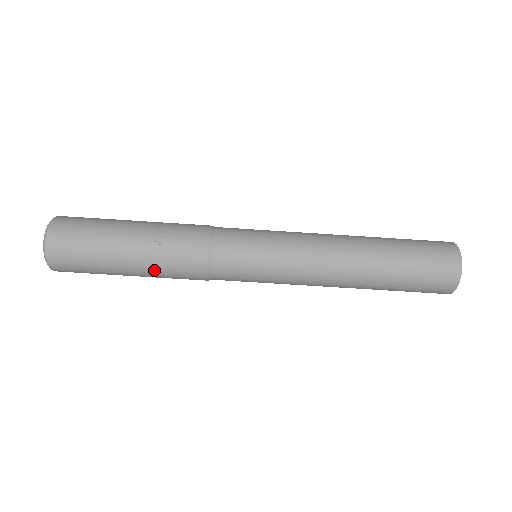
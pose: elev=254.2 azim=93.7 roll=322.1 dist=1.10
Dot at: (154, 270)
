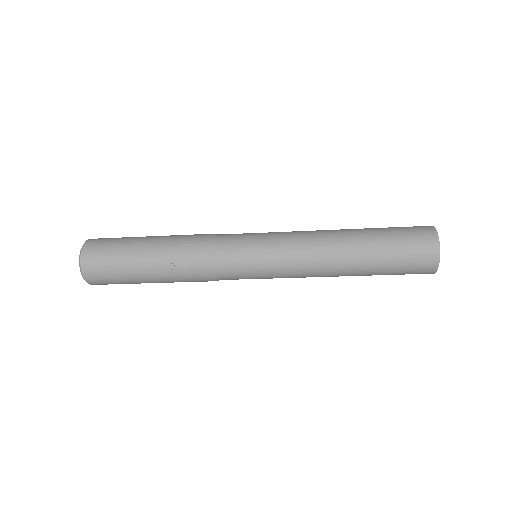
Dot at: (173, 282)
